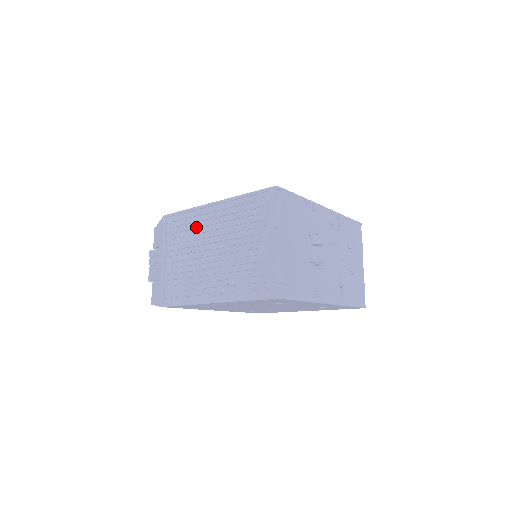
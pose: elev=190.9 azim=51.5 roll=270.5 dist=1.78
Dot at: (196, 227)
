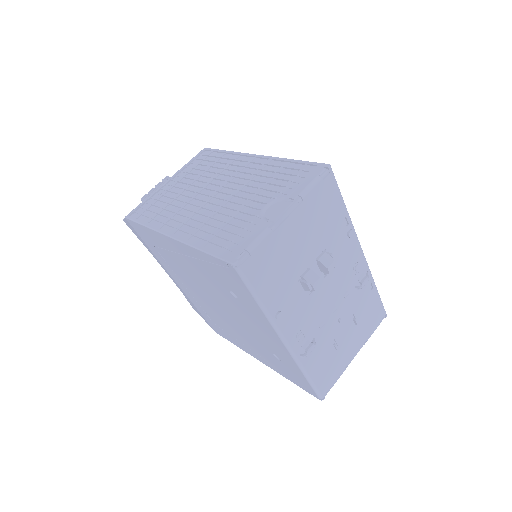
Dot at: (222, 167)
